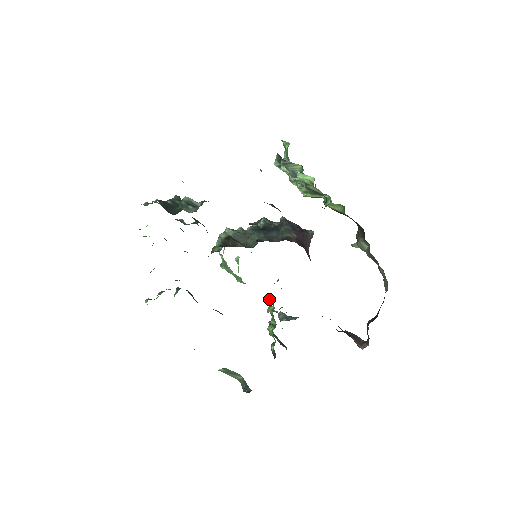
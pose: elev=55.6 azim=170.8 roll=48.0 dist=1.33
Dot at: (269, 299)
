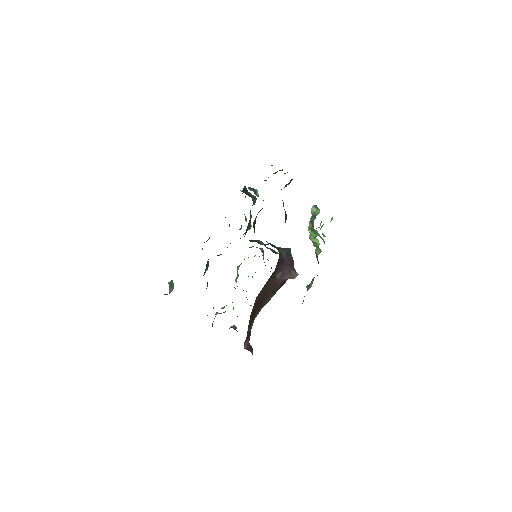
Dot at: occluded
